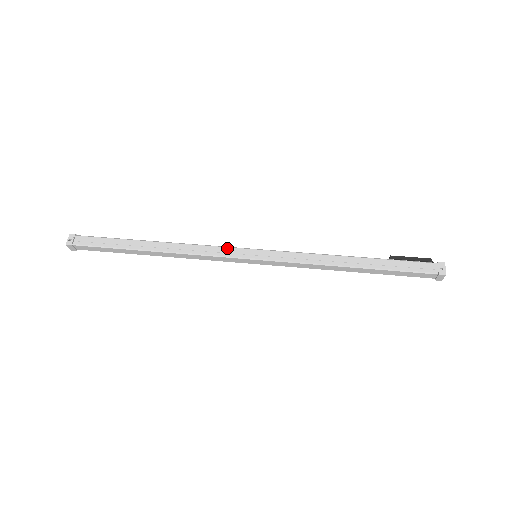
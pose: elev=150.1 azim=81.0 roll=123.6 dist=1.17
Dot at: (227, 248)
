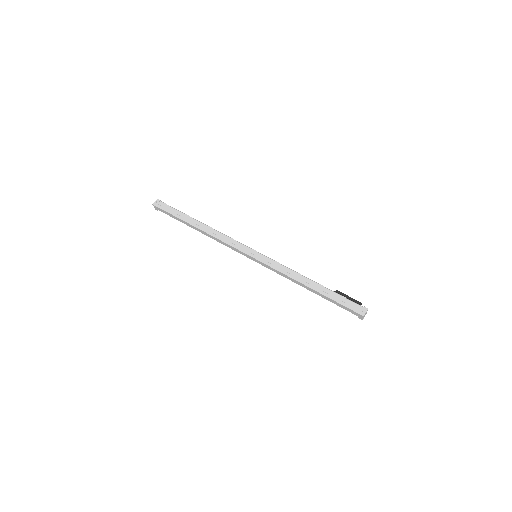
Dot at: (241, 244)
